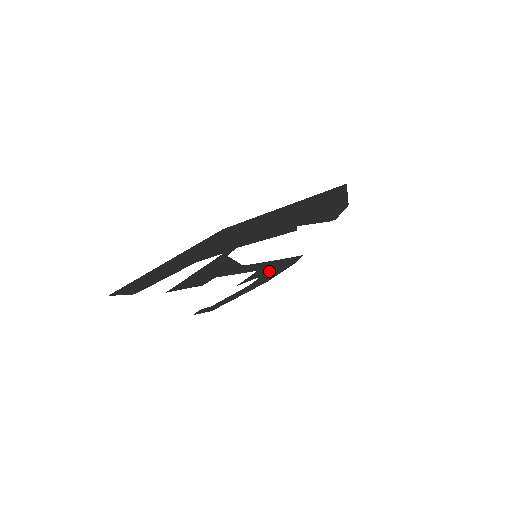
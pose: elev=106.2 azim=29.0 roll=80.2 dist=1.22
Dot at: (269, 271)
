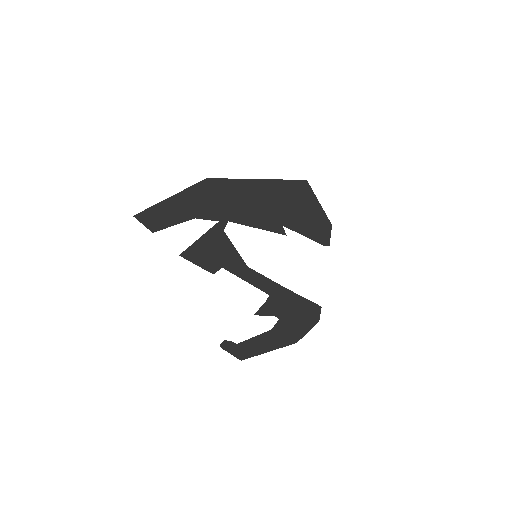
Dot at: (288, 313)
